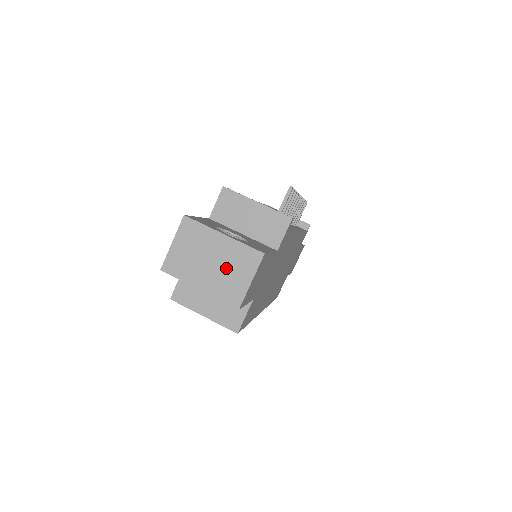
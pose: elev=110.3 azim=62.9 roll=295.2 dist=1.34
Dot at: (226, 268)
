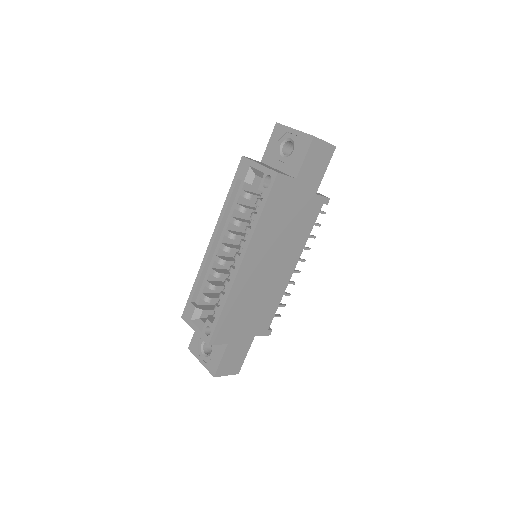
Dot at: occluded
